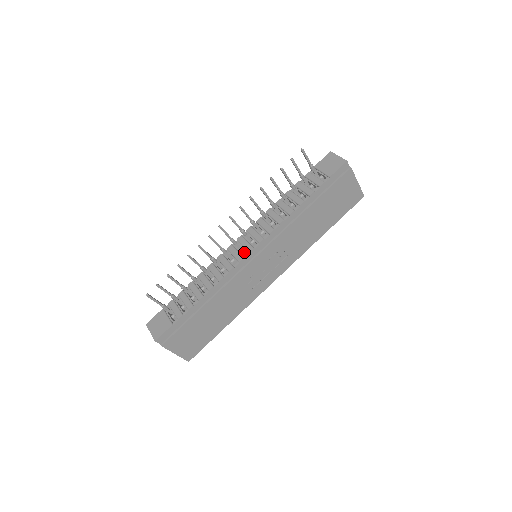
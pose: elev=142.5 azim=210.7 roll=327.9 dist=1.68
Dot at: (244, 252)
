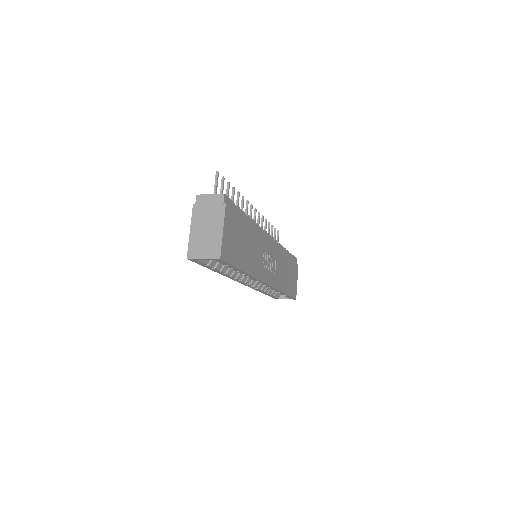
Dot at: occluded
